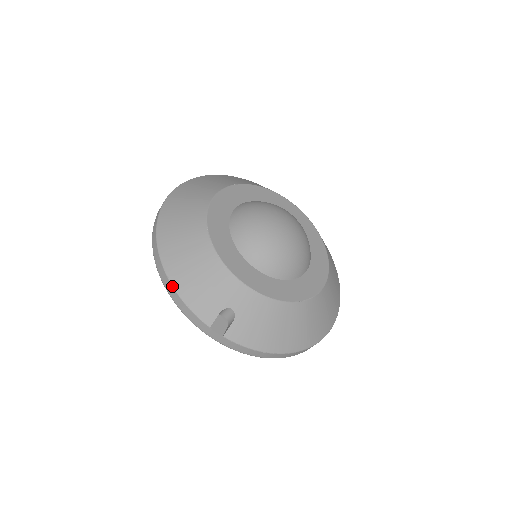
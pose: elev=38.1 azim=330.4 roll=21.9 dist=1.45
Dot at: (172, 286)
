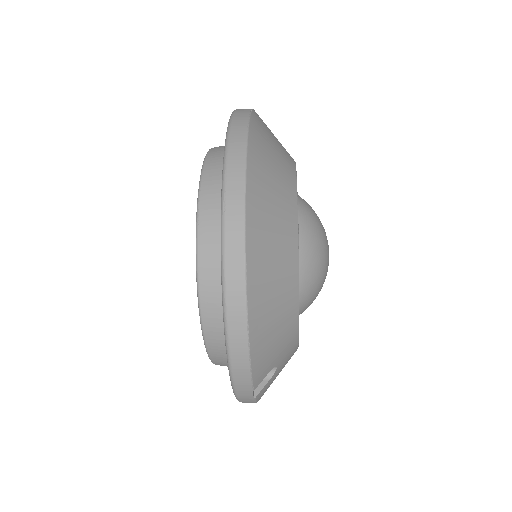
Dot at: (248, 340)
